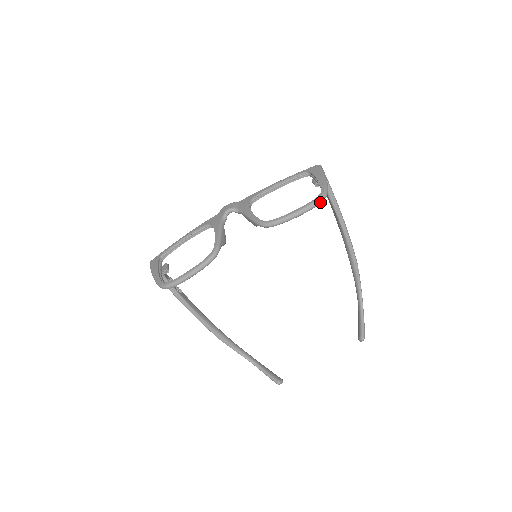
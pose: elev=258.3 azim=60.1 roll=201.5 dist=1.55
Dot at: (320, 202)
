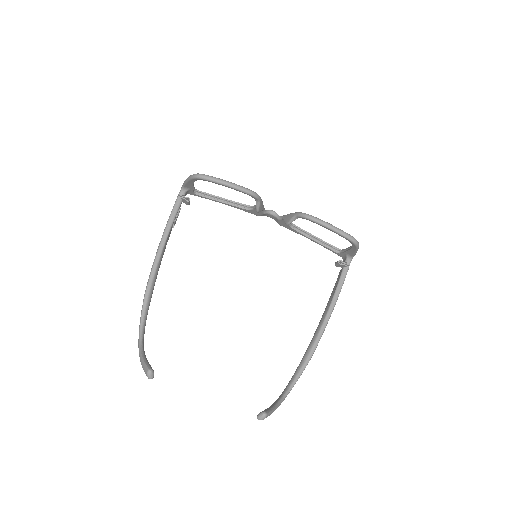
Dot at: (352, 239)
